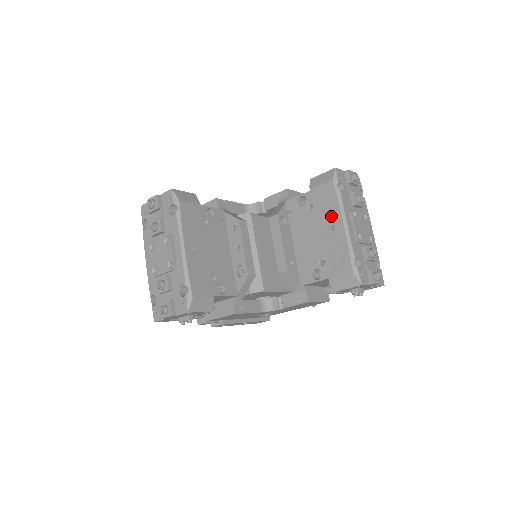
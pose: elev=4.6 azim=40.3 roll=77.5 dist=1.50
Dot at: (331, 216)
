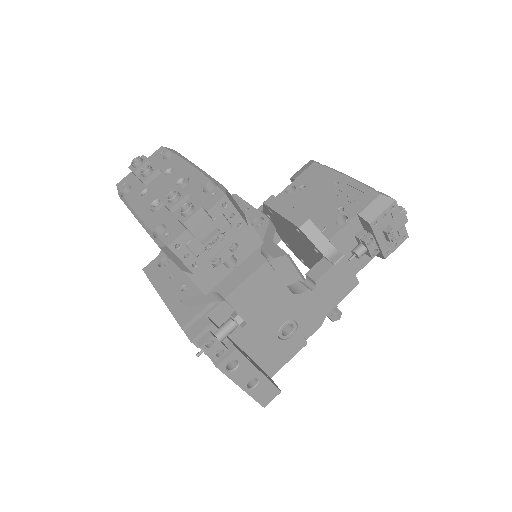
Dot at: (328, 179)
